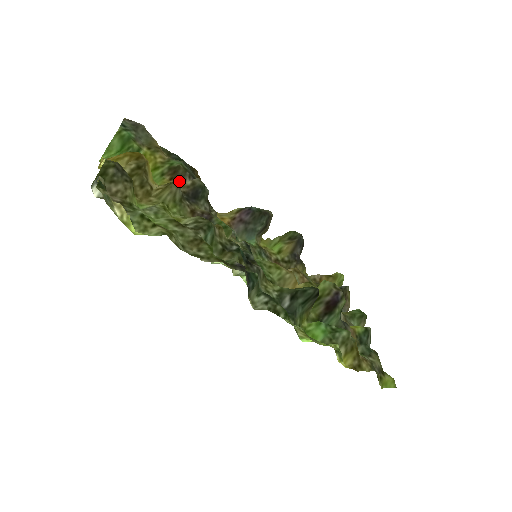
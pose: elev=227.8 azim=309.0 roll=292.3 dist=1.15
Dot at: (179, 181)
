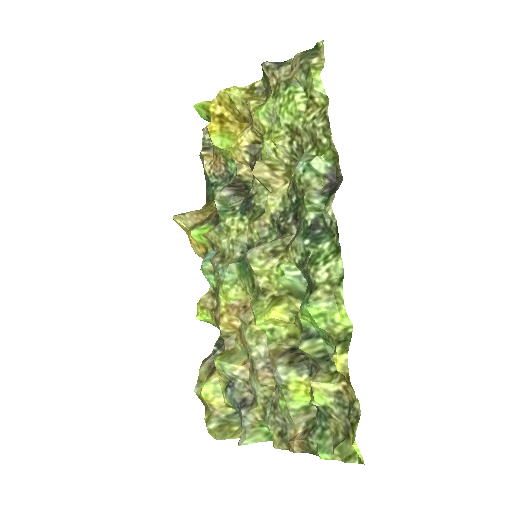
Dot at: (237, 166)
